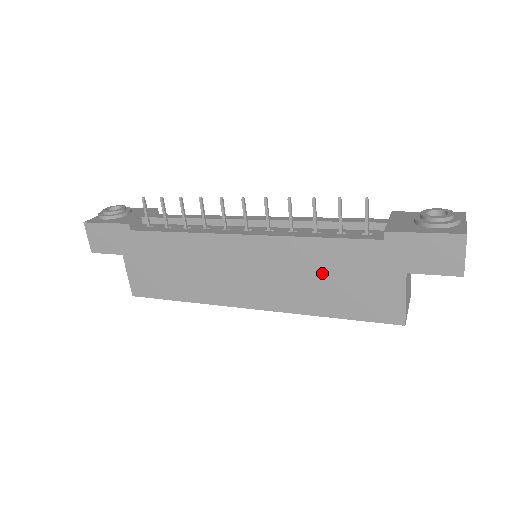
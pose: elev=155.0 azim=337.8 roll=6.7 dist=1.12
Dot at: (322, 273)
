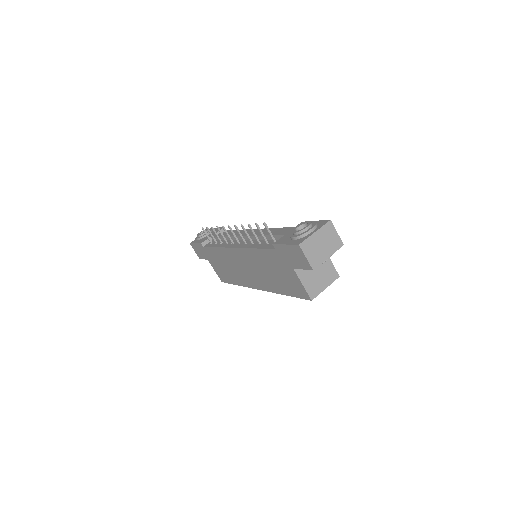
Dot at: (267, 269)
